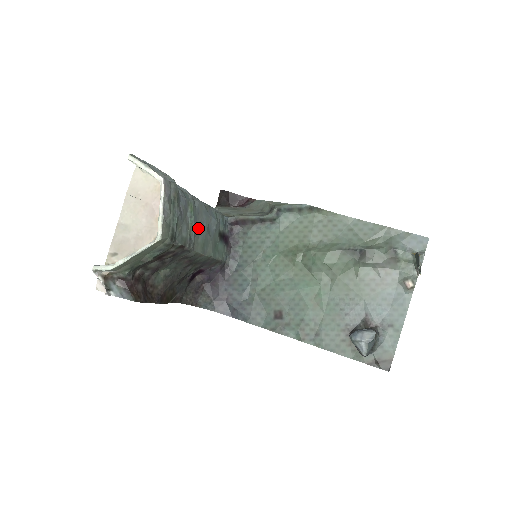
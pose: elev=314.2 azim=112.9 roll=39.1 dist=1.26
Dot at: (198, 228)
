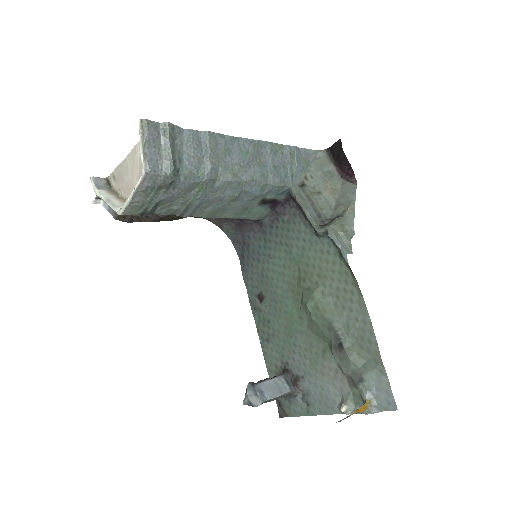
Dot at: (209, 202)
